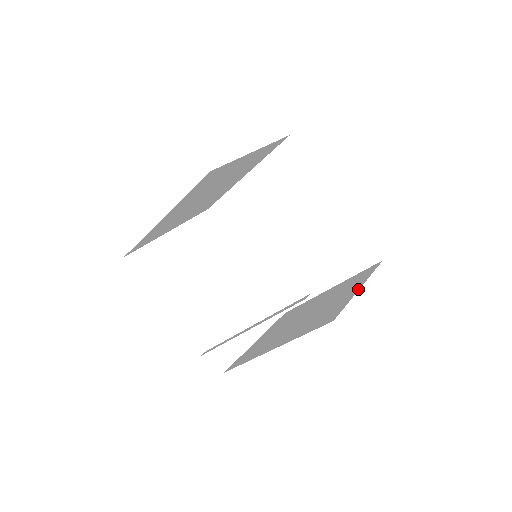
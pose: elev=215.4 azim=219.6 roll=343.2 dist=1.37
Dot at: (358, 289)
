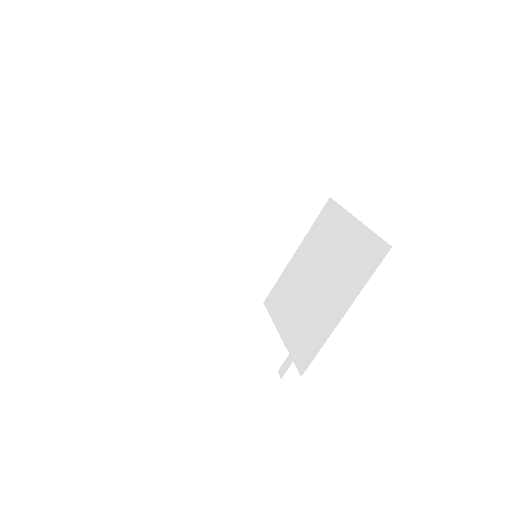
Dot at: (358, 221)
